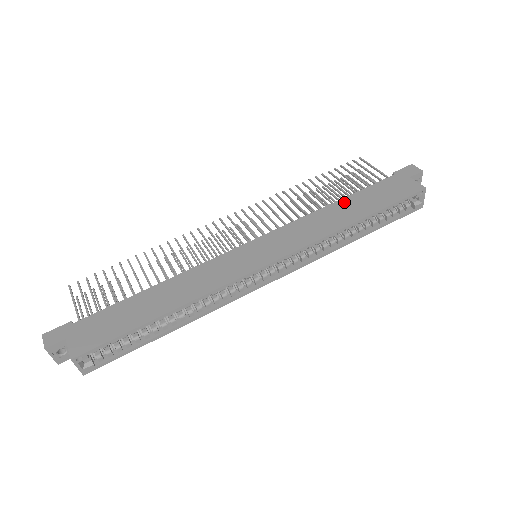
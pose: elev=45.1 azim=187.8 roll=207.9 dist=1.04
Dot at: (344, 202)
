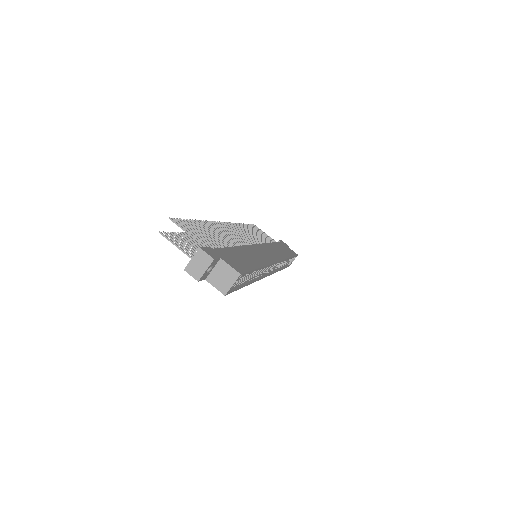
Dot at: (275, 245)
